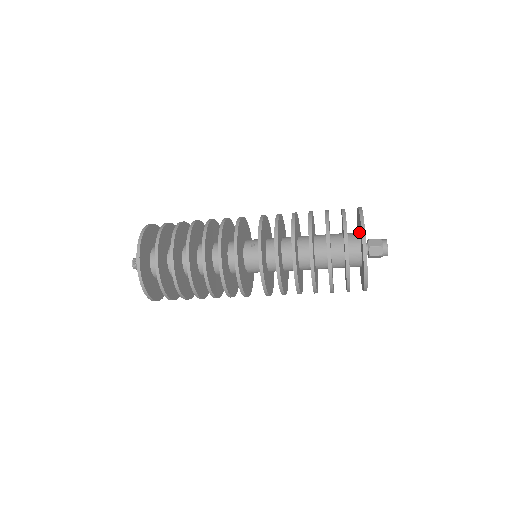
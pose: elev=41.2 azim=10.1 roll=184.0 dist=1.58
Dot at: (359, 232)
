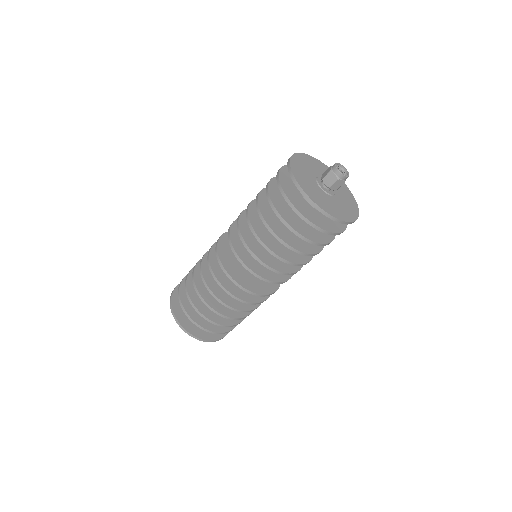
Dot at: occluded
